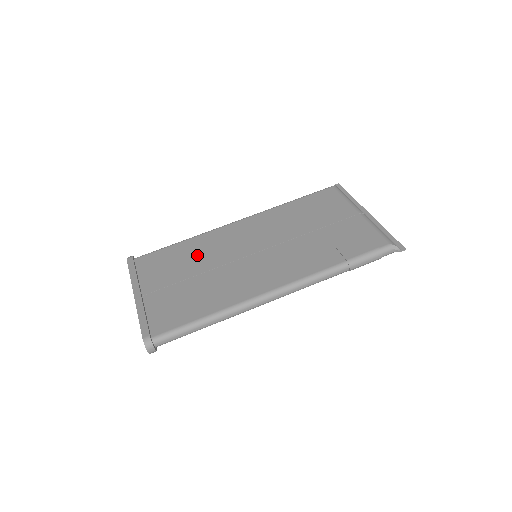
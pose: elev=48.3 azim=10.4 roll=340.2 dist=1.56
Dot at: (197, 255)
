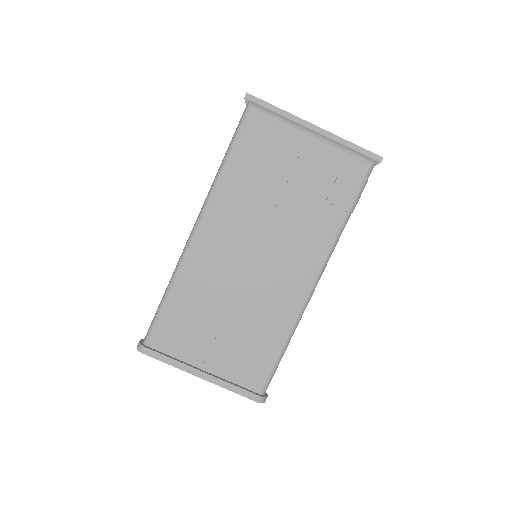
Dot at: (205, 299)
